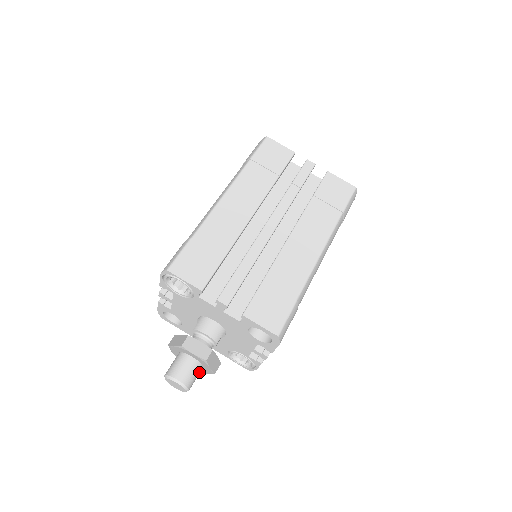
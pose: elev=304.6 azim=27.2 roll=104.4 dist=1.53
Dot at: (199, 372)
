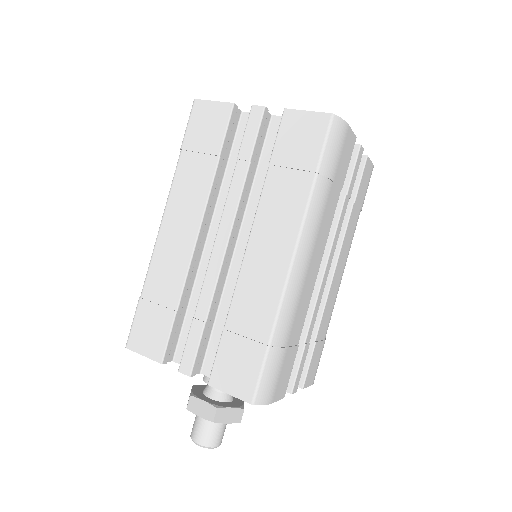
Dot at: (222, 425)
